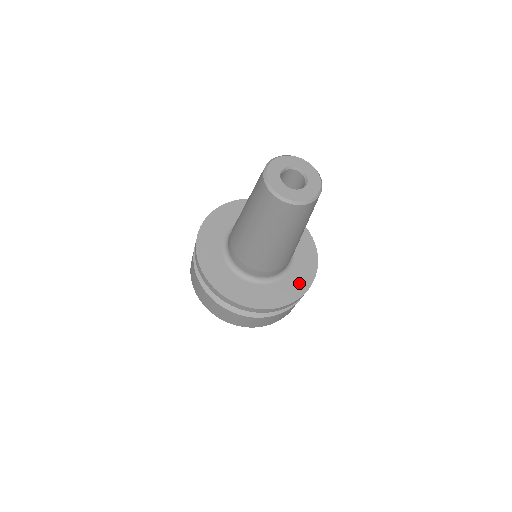
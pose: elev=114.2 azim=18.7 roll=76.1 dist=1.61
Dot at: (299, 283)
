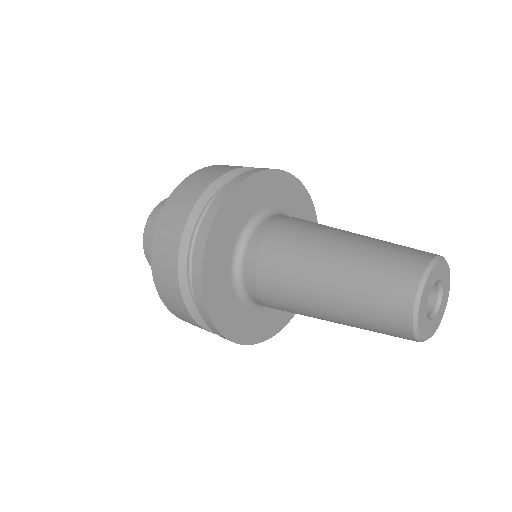
Dot at: (273, 323)
